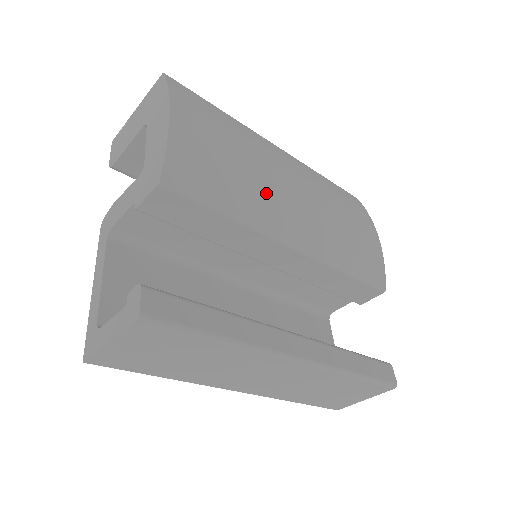
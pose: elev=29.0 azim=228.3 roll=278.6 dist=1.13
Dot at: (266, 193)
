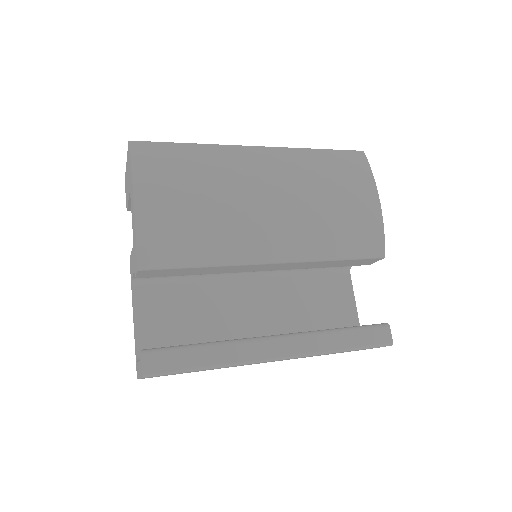
Dot at: (236, 226)
